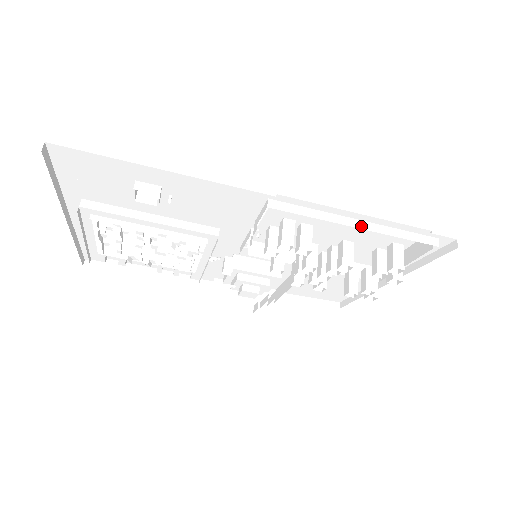
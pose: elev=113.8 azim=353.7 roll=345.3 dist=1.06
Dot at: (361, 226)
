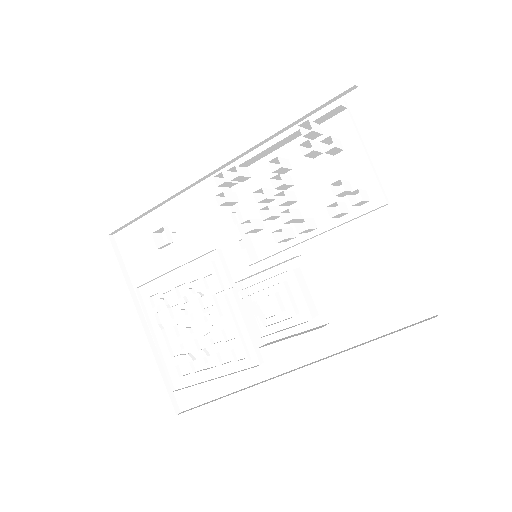
Dot at: (276, 140)
